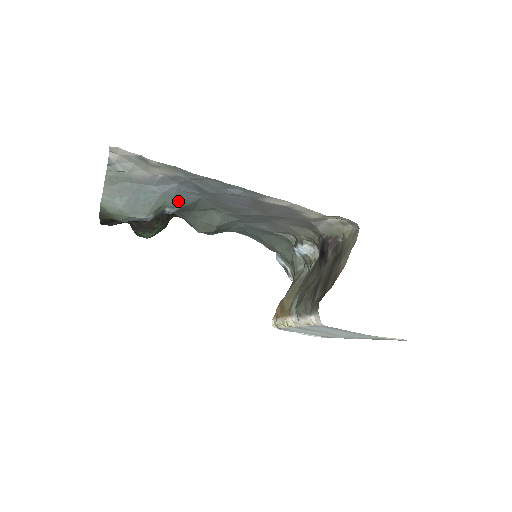
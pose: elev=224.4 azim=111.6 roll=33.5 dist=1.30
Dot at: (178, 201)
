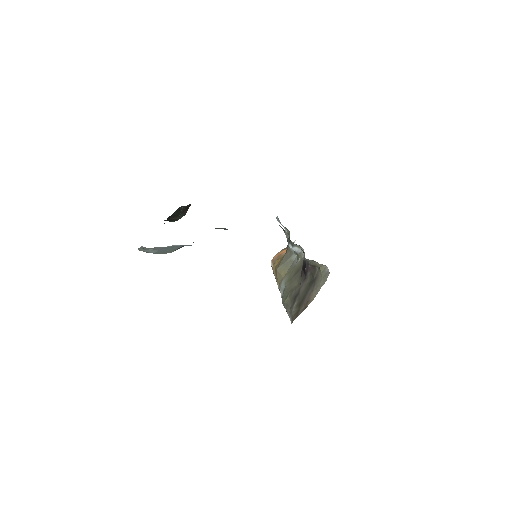
Dot at: occluded
